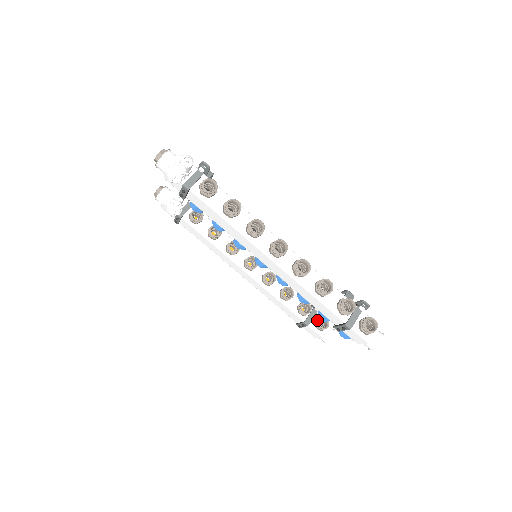
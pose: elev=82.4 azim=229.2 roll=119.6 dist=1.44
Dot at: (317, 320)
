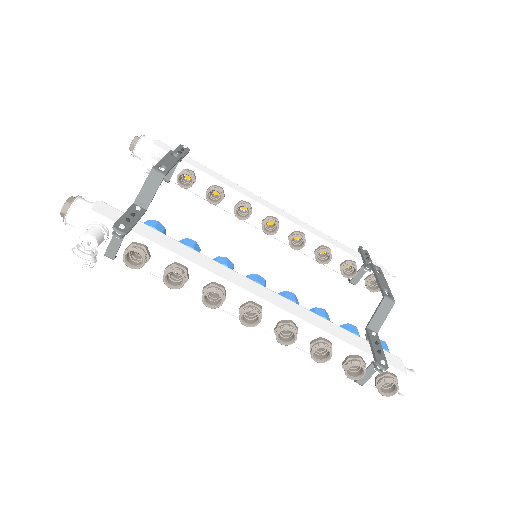
Dot at: (366, 281)
